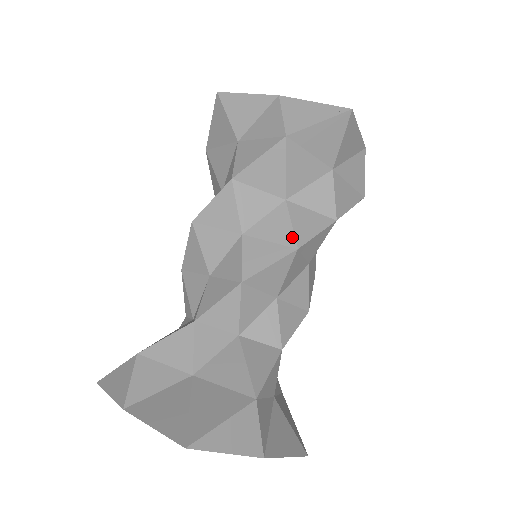
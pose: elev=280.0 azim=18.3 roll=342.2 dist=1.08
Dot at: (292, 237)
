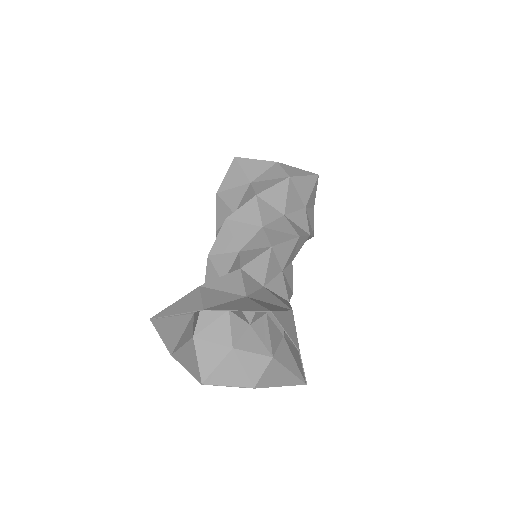
Dot at: (294, 231)
